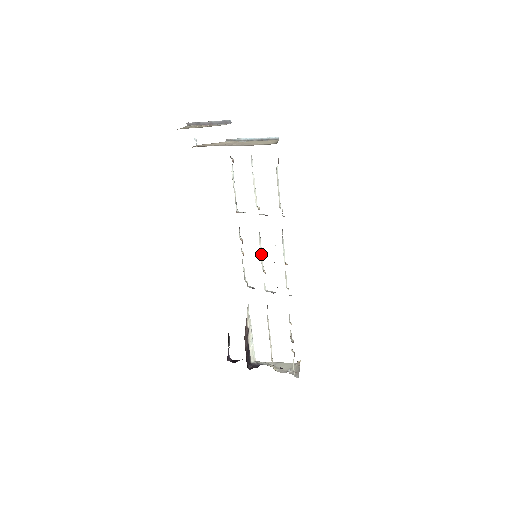
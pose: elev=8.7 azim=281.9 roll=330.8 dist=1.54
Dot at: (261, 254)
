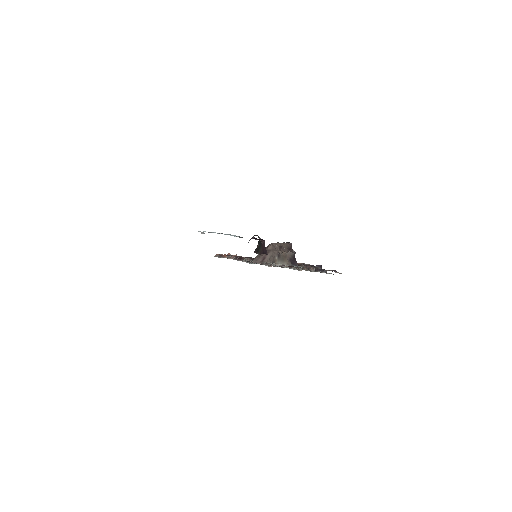
Dot at: occluded
